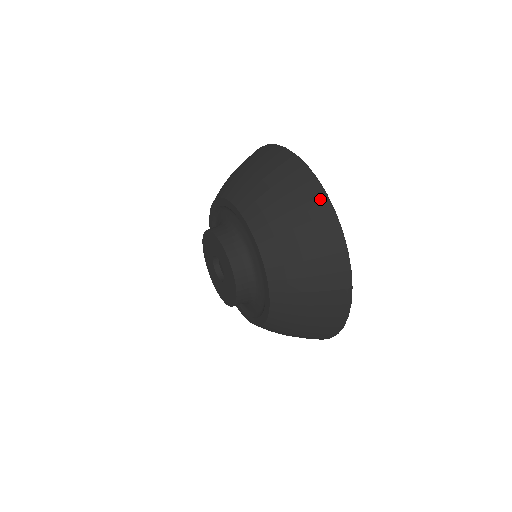
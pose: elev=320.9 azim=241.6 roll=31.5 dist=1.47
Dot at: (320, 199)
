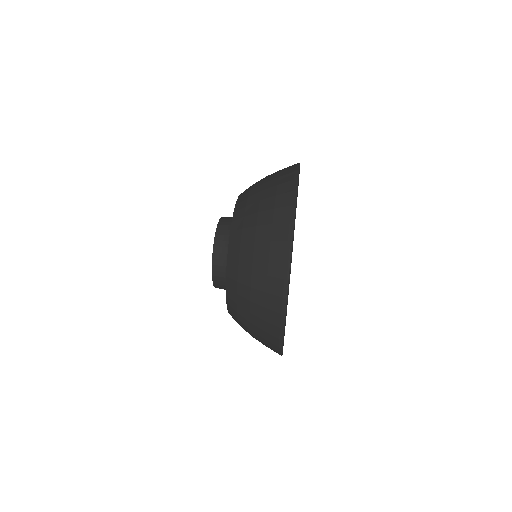
Dot at: (291, 182)
